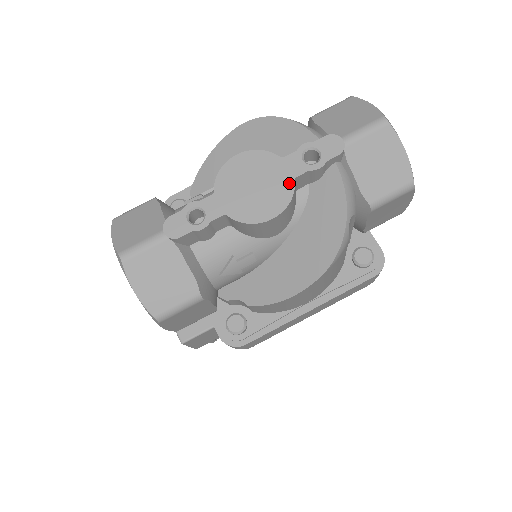
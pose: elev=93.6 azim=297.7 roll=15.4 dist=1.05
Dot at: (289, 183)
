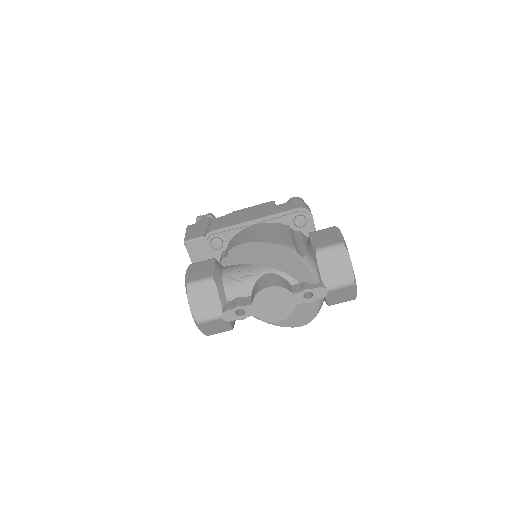
Dot at: (293, 307)
